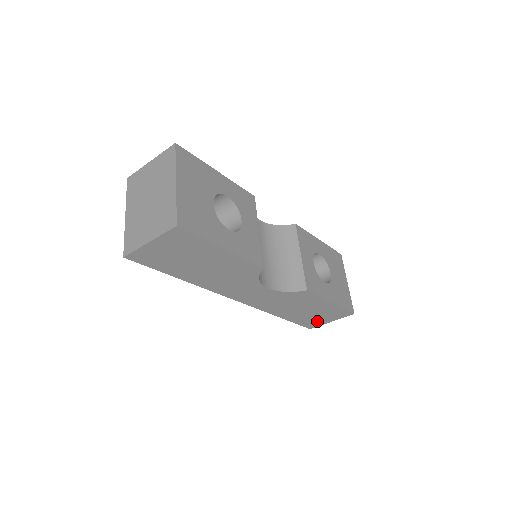
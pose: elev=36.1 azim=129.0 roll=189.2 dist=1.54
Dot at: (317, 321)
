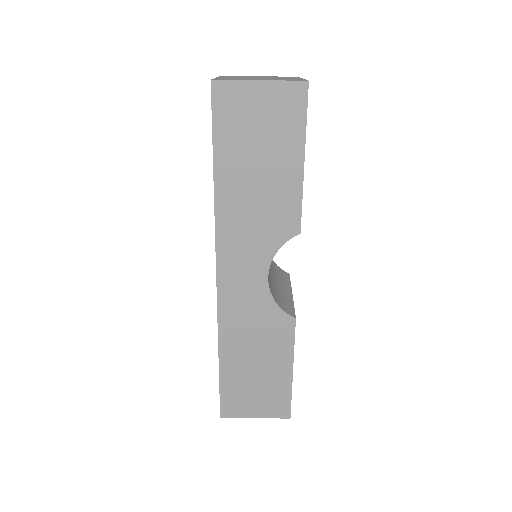
Dot at: (243, 403)
